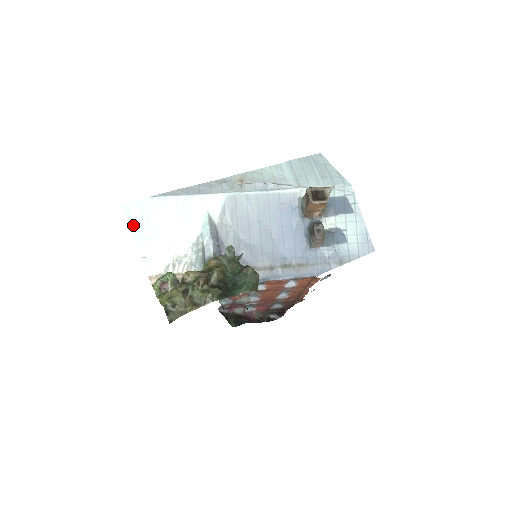
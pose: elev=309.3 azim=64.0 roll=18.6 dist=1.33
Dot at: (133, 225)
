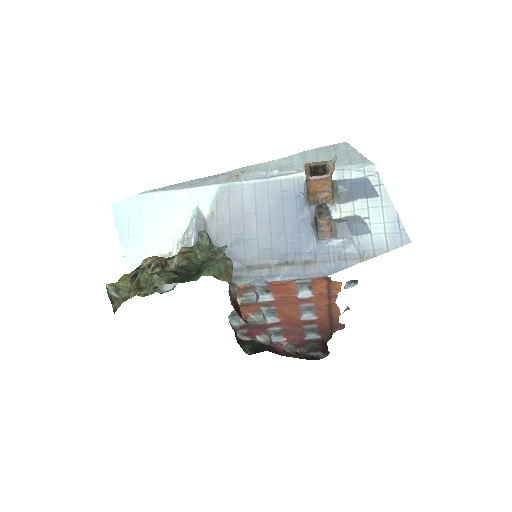
Dot at: (119, 223)
